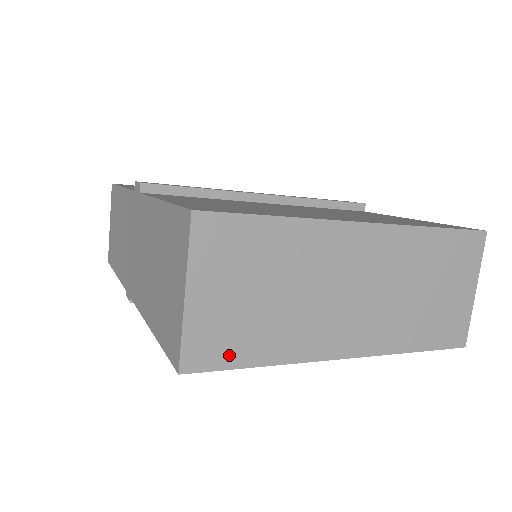
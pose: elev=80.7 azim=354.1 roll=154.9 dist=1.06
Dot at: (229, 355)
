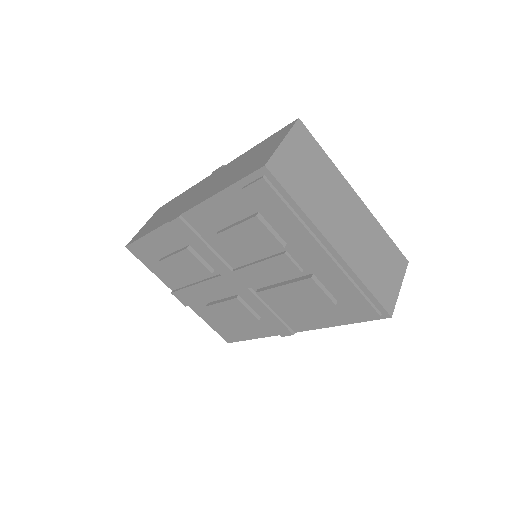
Dot at: (287, 183)
